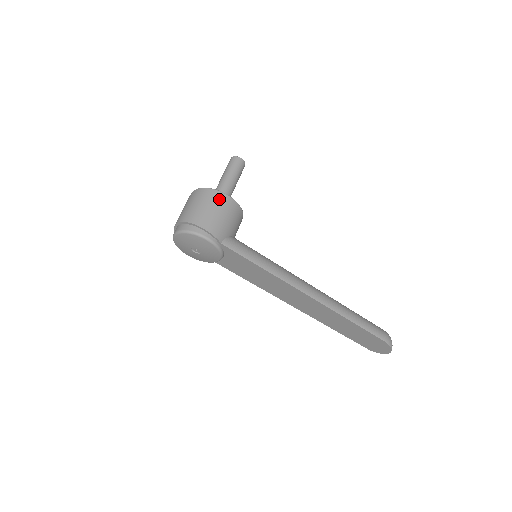
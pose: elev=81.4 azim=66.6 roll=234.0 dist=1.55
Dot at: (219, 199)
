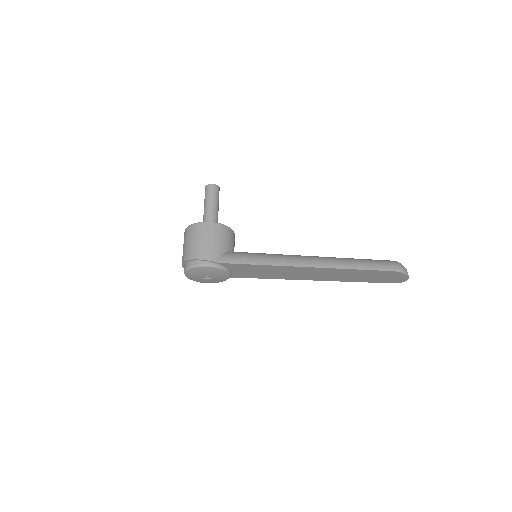
Dot at: (201, 229)
